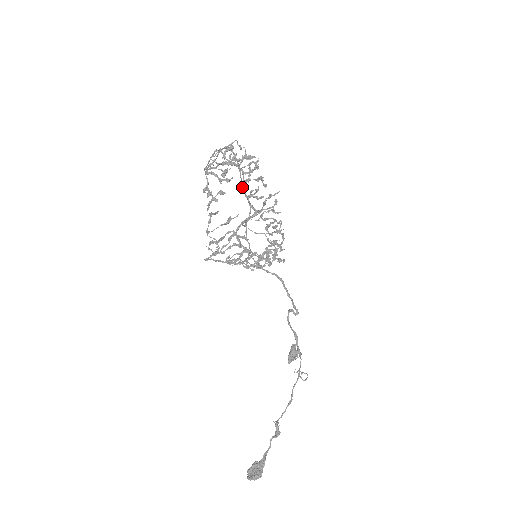
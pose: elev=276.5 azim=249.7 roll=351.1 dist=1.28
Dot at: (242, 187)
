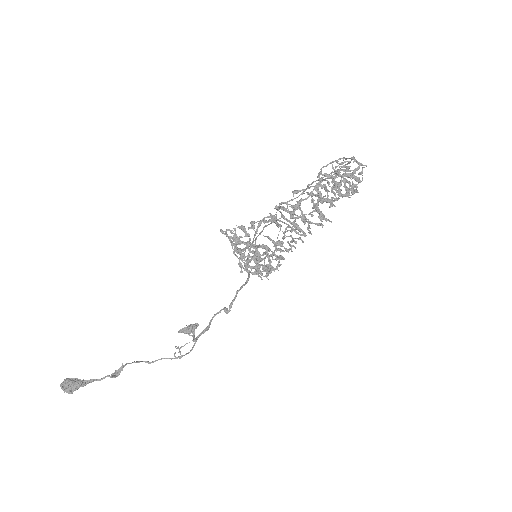
Dot at: (316, 180)
